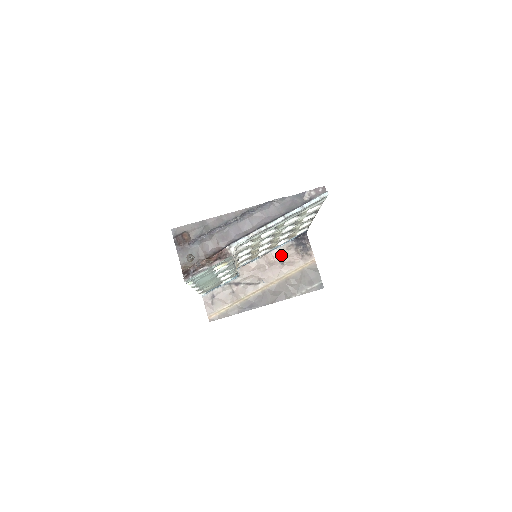
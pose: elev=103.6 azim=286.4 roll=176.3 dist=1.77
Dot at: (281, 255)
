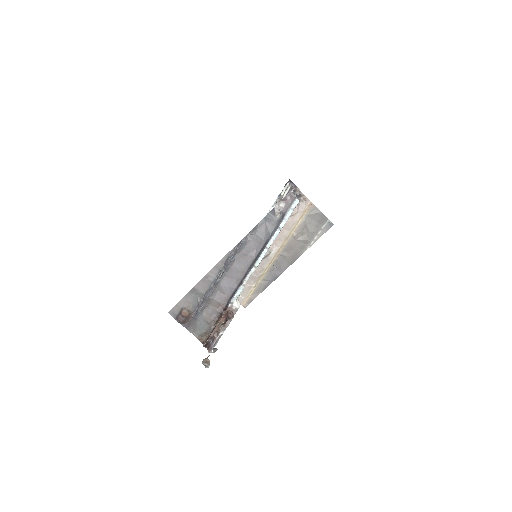
Dot at: occluded
